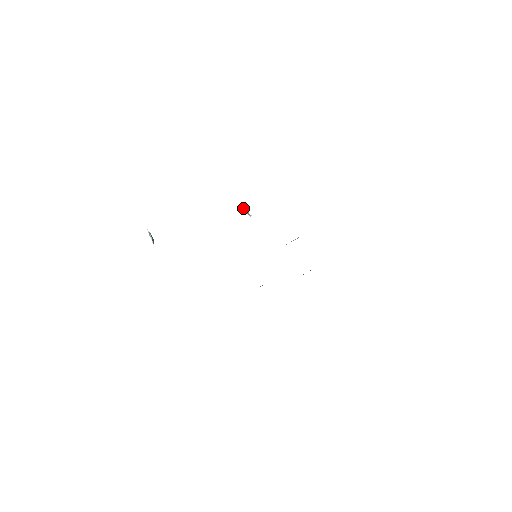
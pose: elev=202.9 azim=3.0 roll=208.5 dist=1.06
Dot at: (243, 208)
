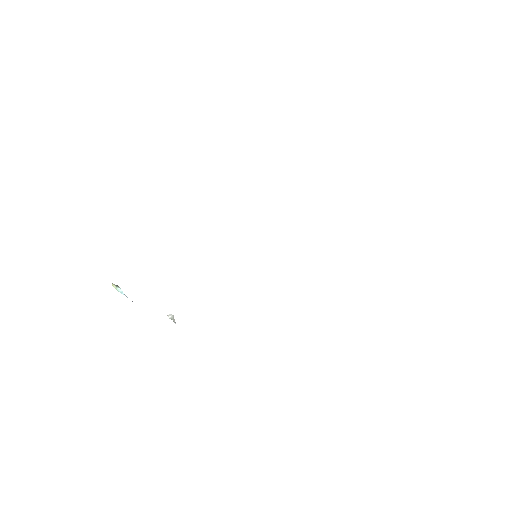
Dot at: occluded
